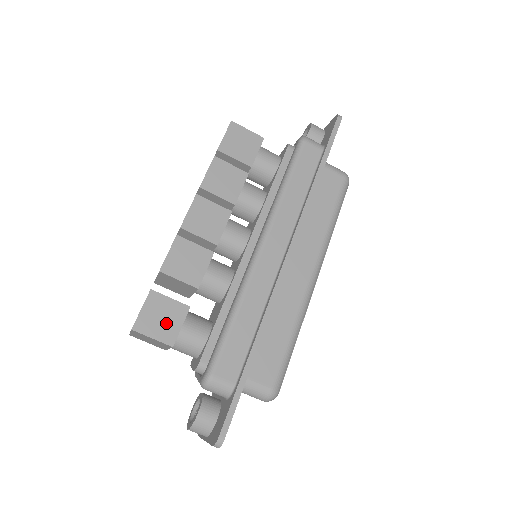
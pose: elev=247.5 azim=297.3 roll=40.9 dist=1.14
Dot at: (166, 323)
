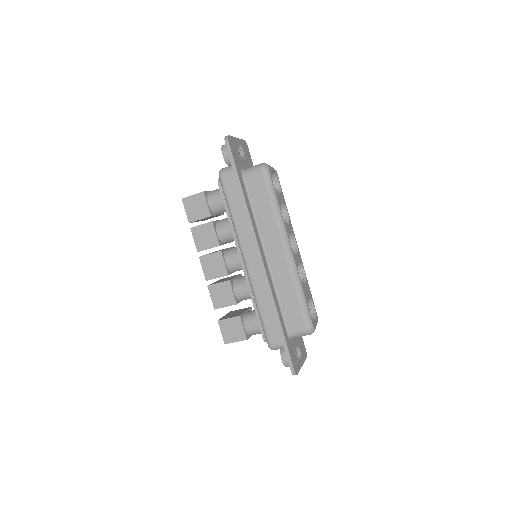
Dot at: (236, 331)
